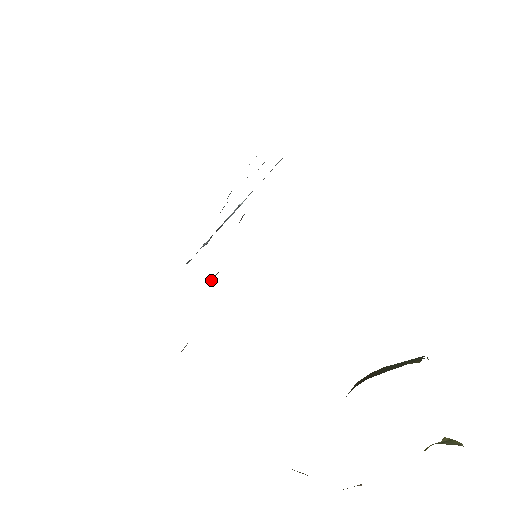
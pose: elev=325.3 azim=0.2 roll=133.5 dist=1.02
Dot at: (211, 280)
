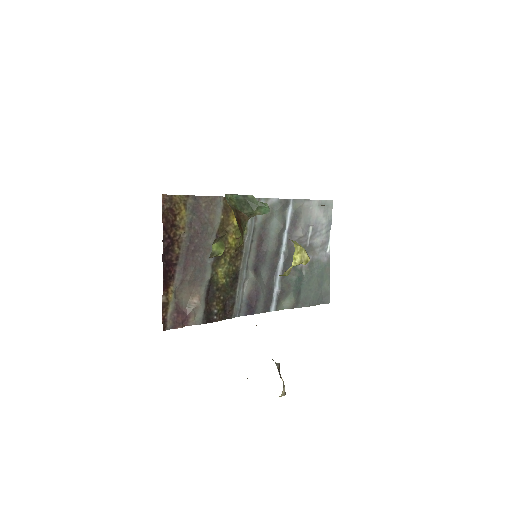
Dot at: (231, 282)
